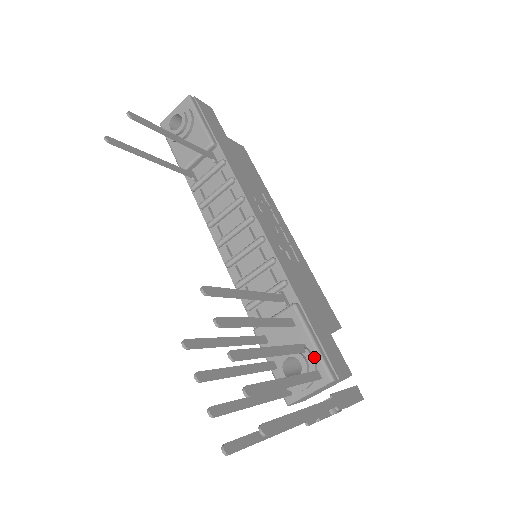
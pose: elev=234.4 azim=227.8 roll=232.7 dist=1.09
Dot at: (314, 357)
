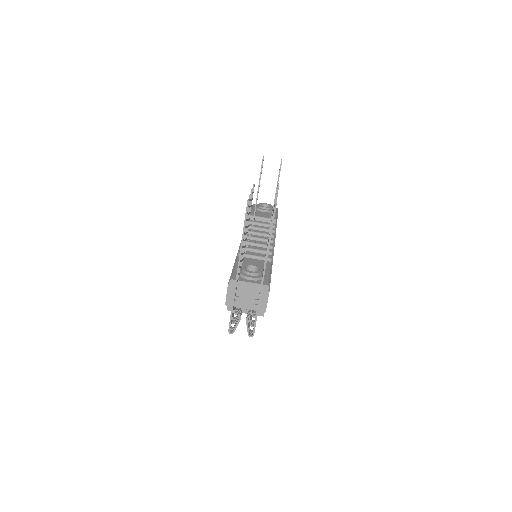
Dot at: (266, 276)
